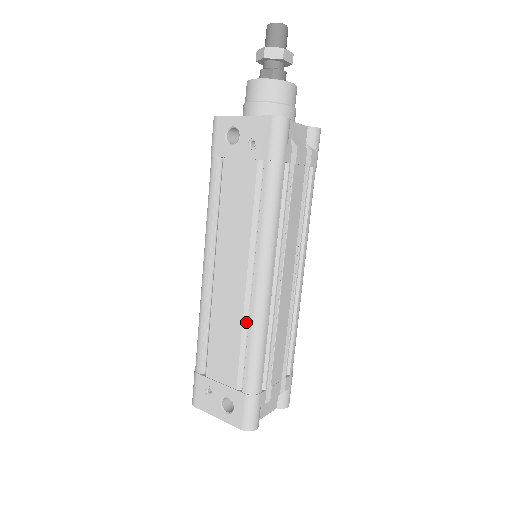
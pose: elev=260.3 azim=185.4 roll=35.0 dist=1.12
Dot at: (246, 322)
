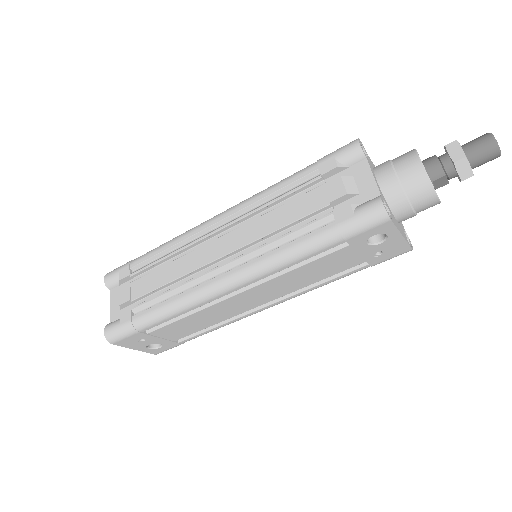
Dot at: (227, 318)
